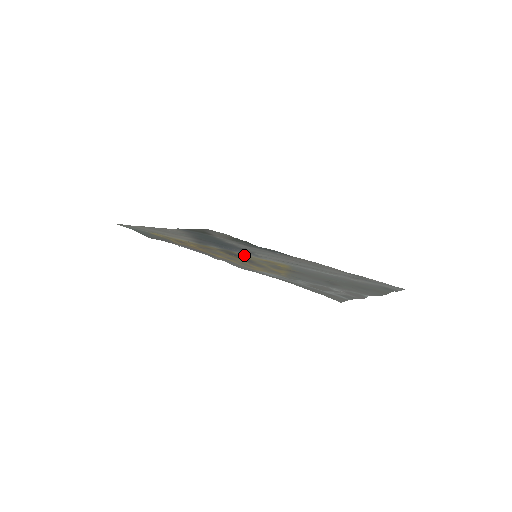
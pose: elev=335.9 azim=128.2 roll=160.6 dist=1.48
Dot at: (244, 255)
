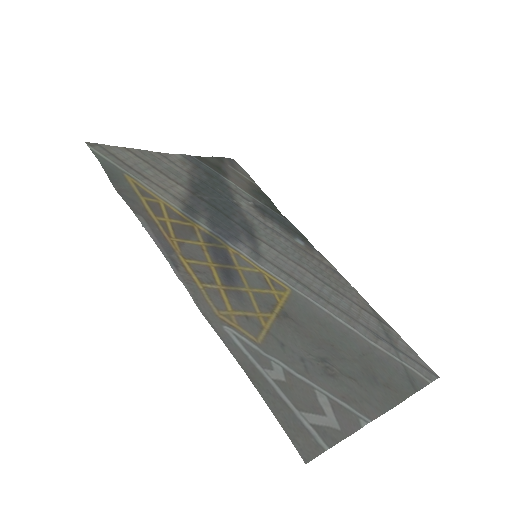
Dot at: (237, 255)
